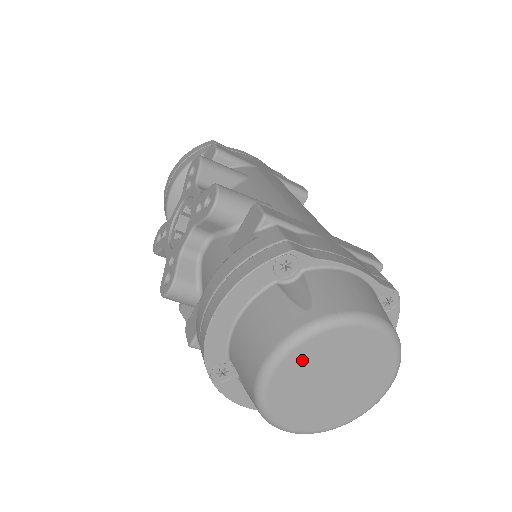
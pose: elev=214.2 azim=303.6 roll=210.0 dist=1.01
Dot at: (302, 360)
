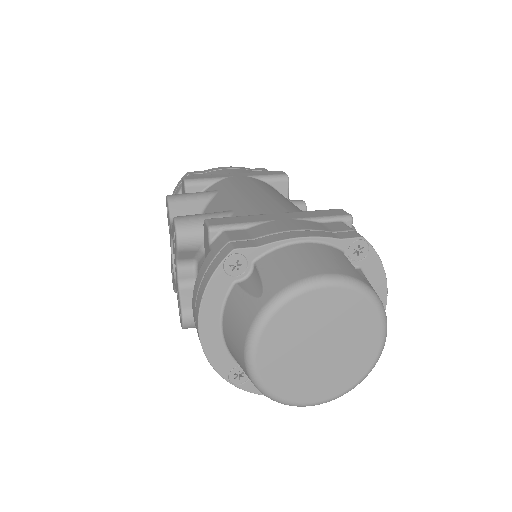
Dot at: (275, 342)
